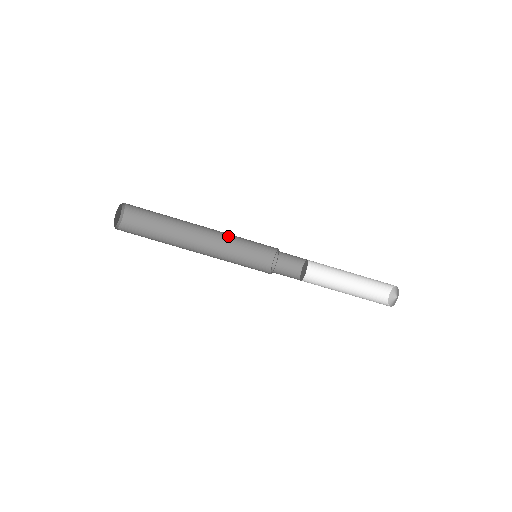
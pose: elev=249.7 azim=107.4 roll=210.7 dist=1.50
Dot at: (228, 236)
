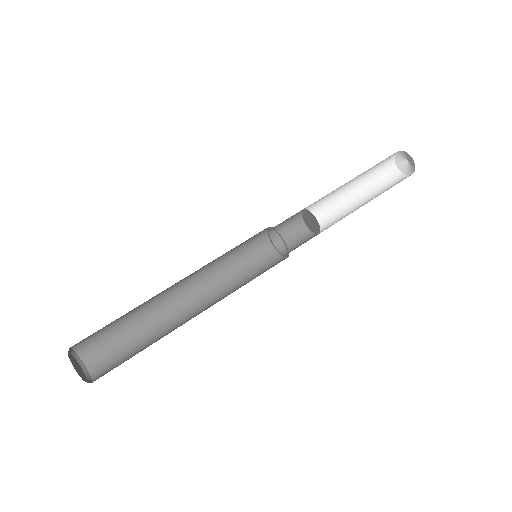
Dot at: (210, 271)
